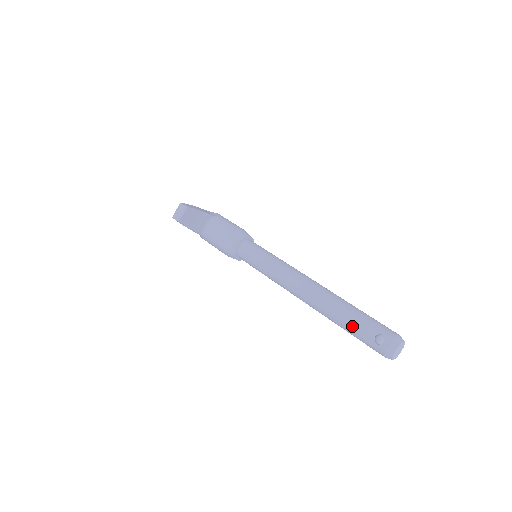
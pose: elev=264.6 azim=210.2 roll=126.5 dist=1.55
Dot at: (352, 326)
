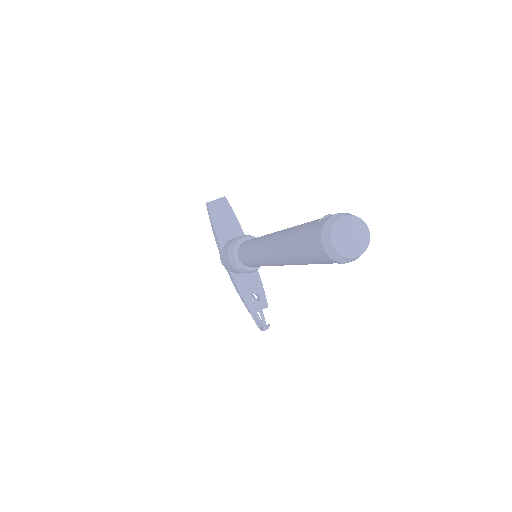
Dot at: (302, 225)
